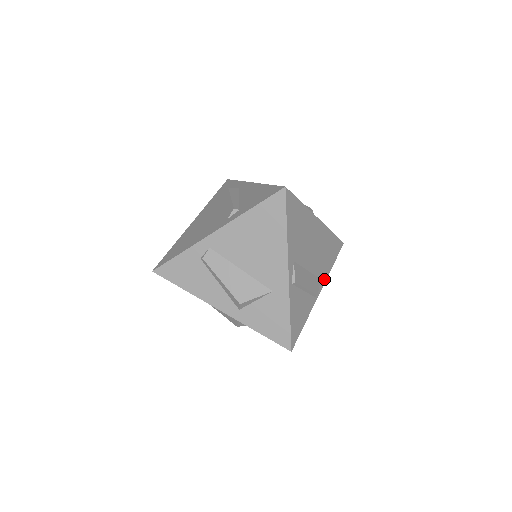
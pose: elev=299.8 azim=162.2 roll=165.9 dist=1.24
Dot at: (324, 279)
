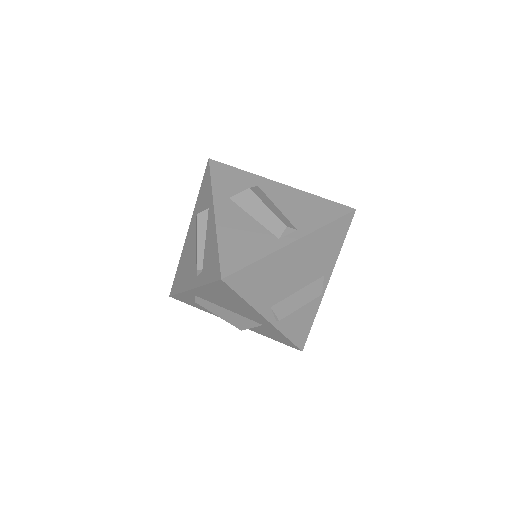
Dot at: (330, 269)
